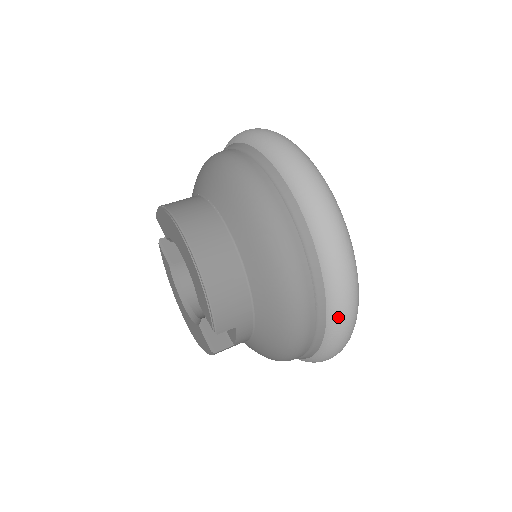
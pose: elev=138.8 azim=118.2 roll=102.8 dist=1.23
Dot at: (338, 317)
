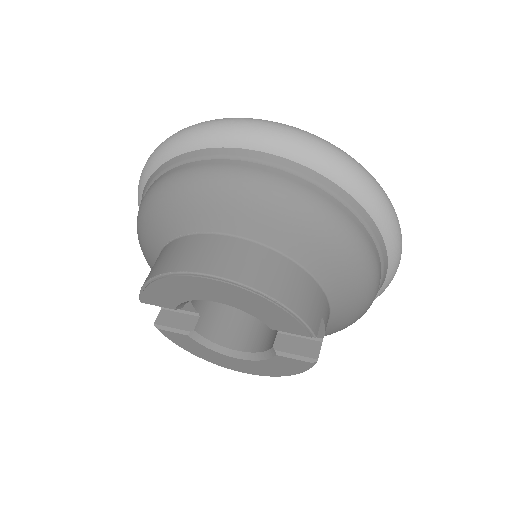
Dot at: (391, 227)
